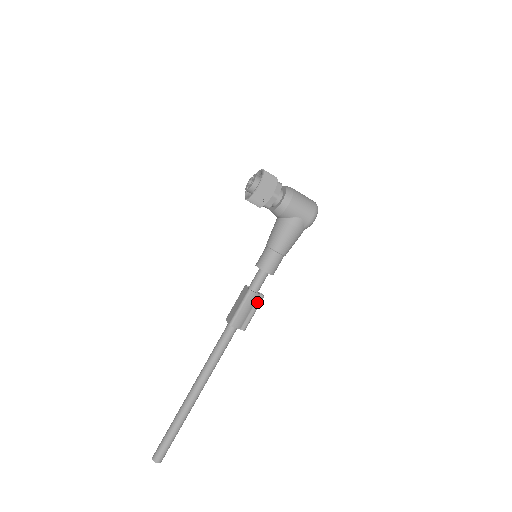
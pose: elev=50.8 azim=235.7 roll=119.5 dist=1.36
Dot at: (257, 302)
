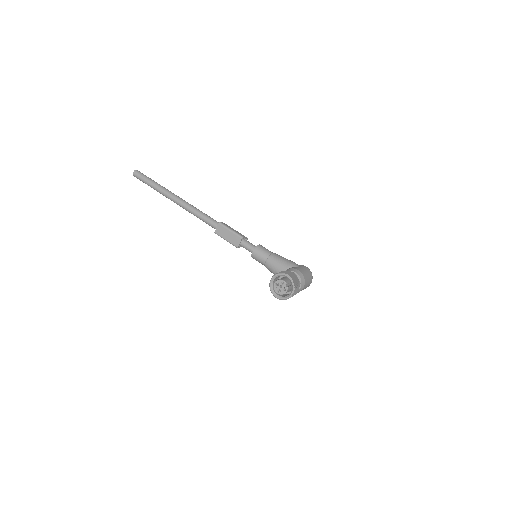
Dot at: occluded
